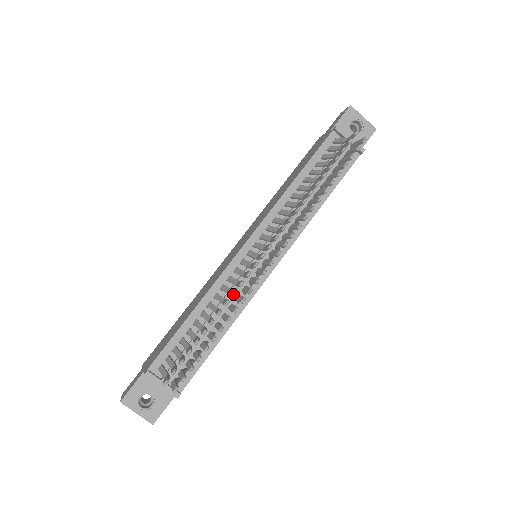
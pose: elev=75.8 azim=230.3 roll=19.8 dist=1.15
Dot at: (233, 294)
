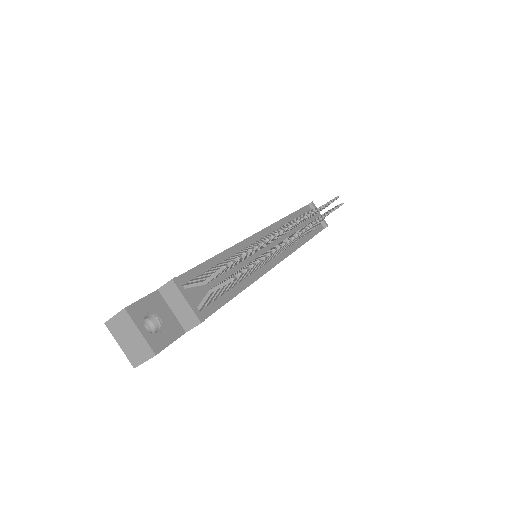
Dot at: (278, 233)
